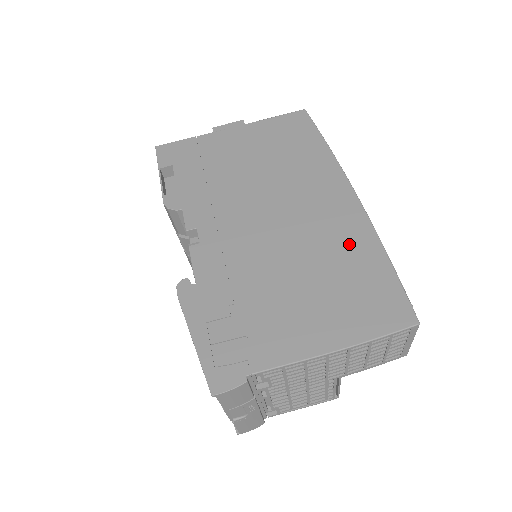
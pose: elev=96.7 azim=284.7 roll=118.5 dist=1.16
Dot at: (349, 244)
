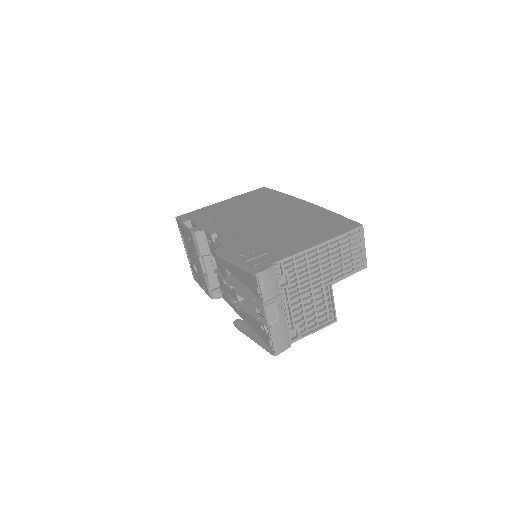
Dot at: (311, 215)
